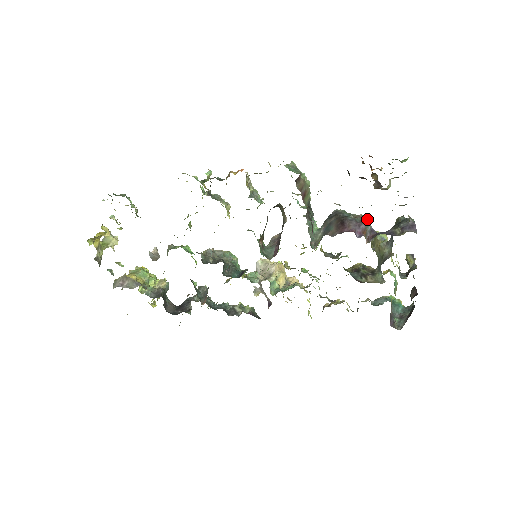
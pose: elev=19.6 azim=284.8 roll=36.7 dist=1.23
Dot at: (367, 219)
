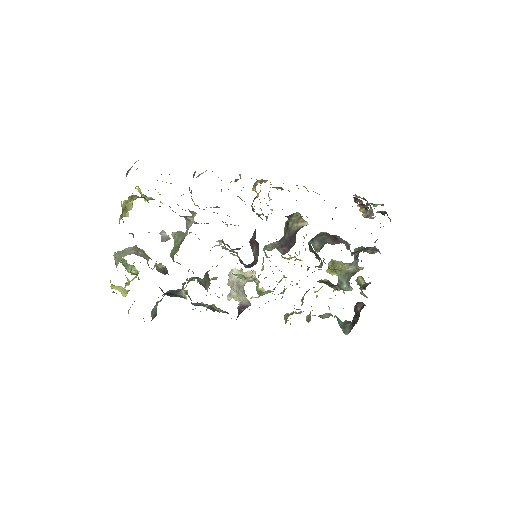
Dot at: (341, 243)
